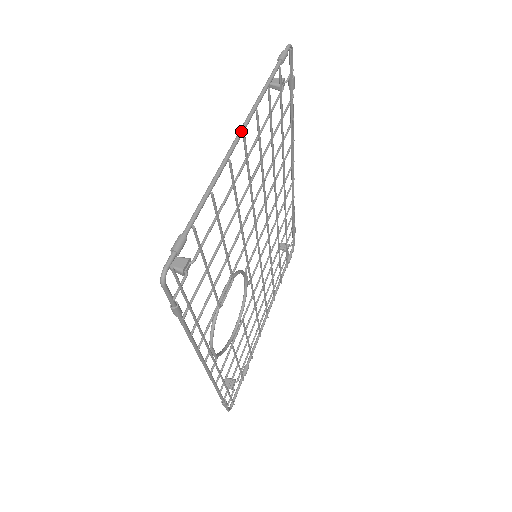
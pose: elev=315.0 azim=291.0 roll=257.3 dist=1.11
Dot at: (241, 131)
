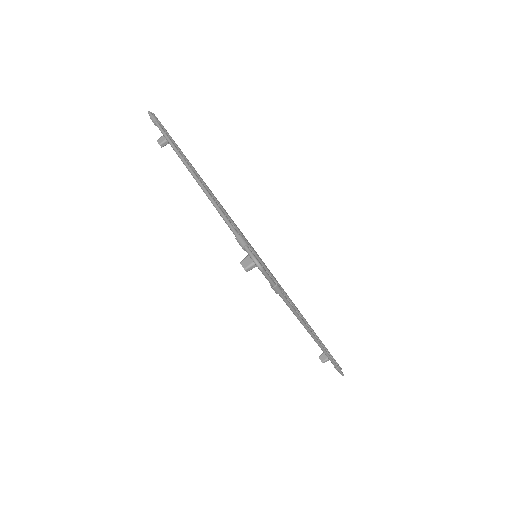
Dot at: (189, 168)
